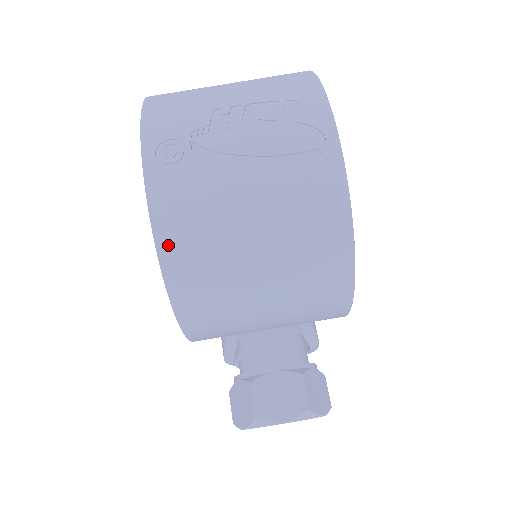
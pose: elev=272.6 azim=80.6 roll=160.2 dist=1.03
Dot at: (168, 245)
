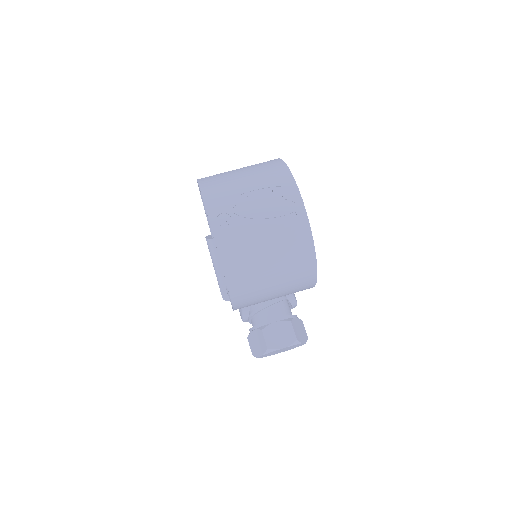
Dot at: (228, 266)
